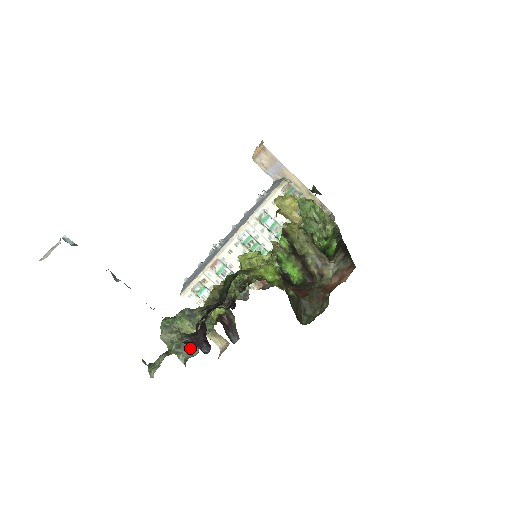
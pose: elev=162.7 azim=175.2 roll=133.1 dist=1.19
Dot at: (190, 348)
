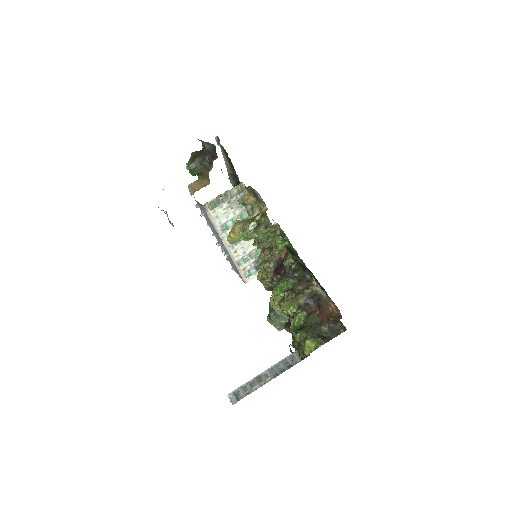
Dot at: occluded
